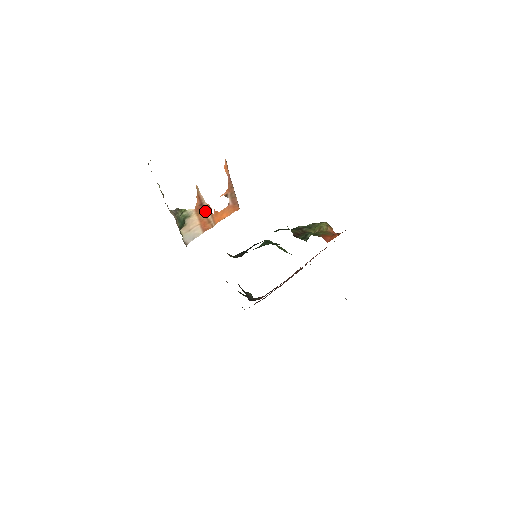
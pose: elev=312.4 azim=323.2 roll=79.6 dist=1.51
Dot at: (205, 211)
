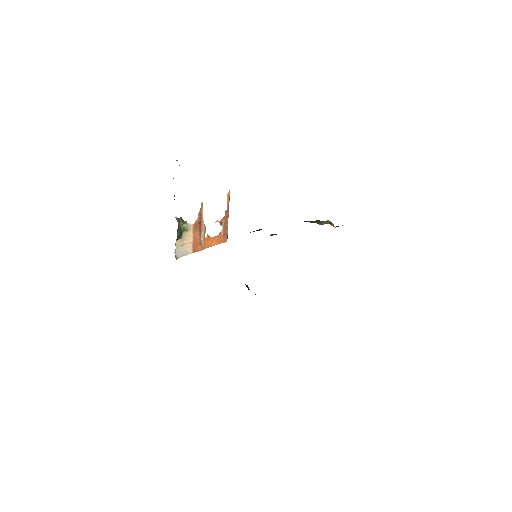
Dot at: (201, 231)
